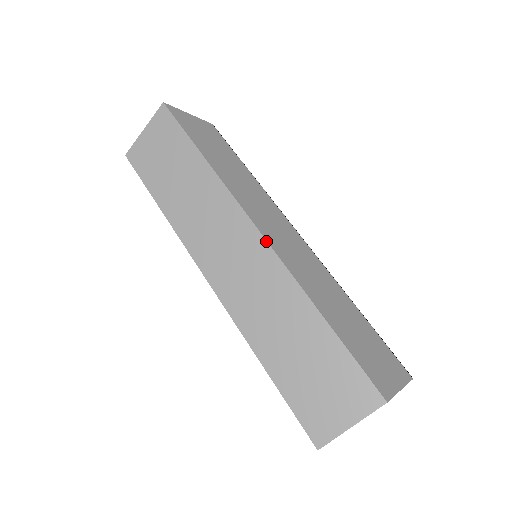
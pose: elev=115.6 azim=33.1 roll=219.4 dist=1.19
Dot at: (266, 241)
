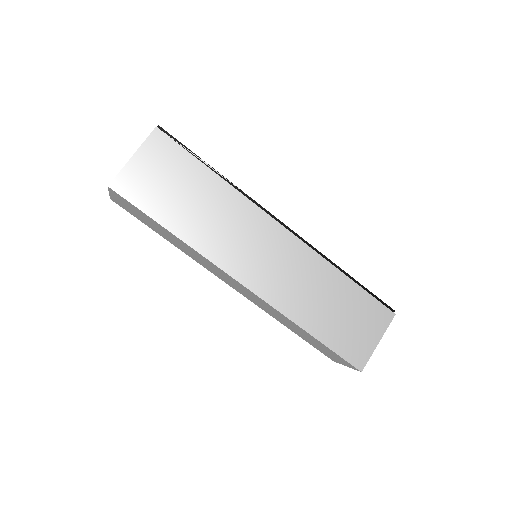
Dot at: (254, 294)
